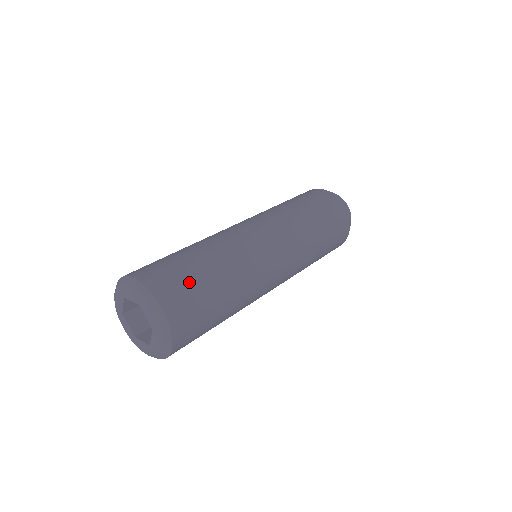
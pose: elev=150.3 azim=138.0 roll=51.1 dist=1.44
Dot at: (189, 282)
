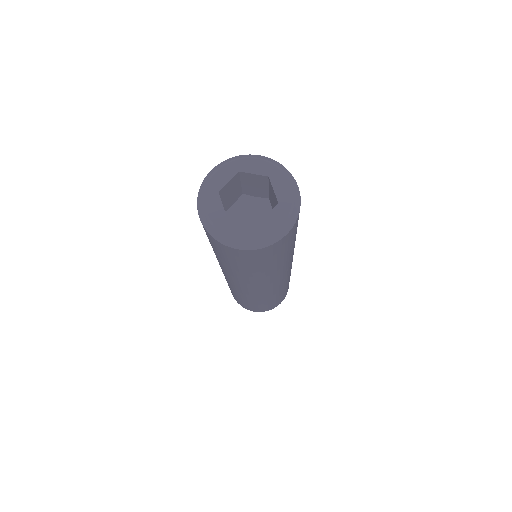
Dot at: occluded
